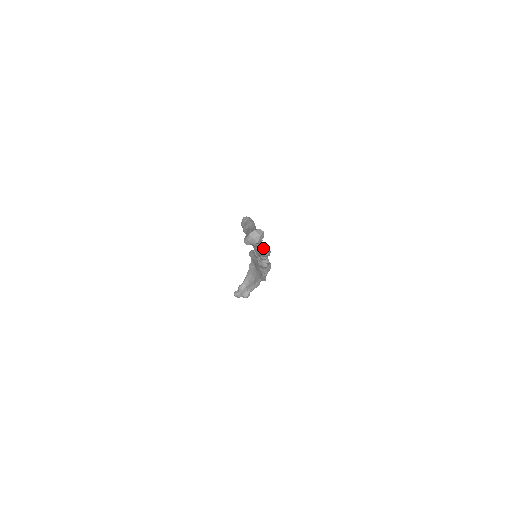
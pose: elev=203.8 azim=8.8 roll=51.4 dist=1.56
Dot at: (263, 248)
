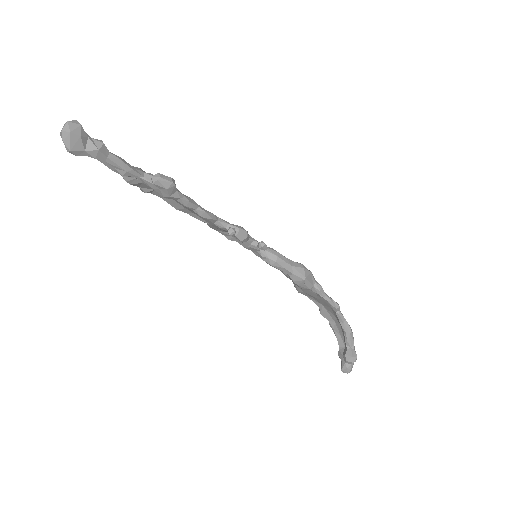
Dot at: (153, 177)
